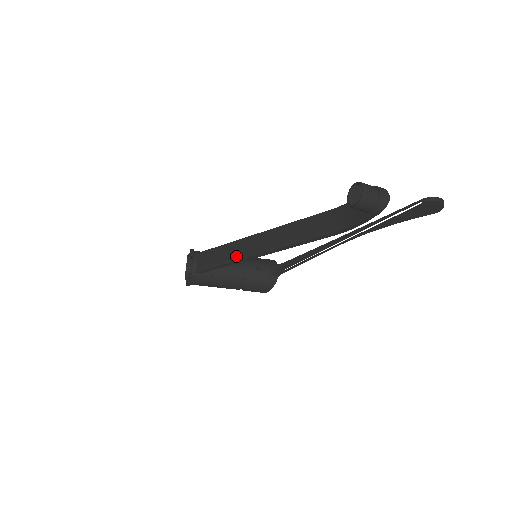
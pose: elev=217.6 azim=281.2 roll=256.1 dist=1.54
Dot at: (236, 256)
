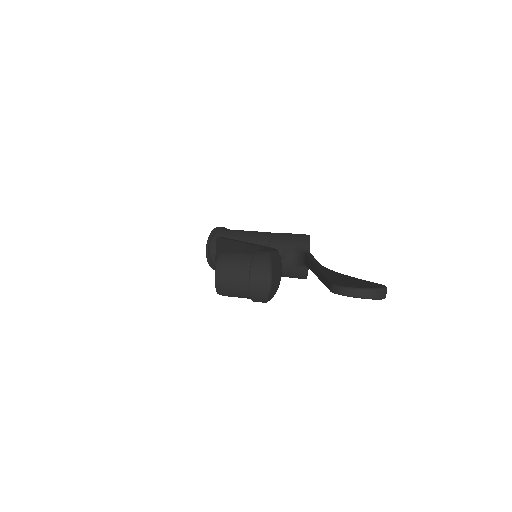
Dot at: occluded
